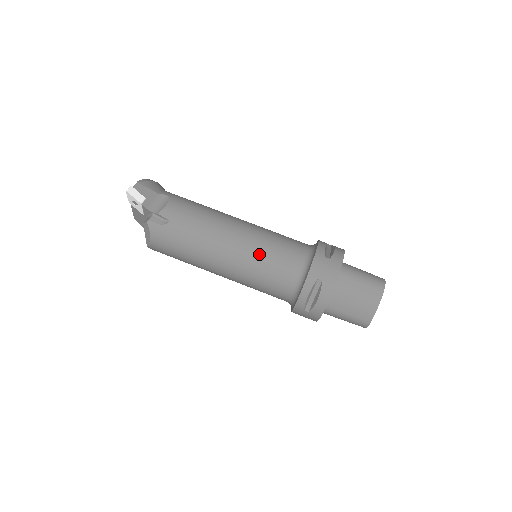
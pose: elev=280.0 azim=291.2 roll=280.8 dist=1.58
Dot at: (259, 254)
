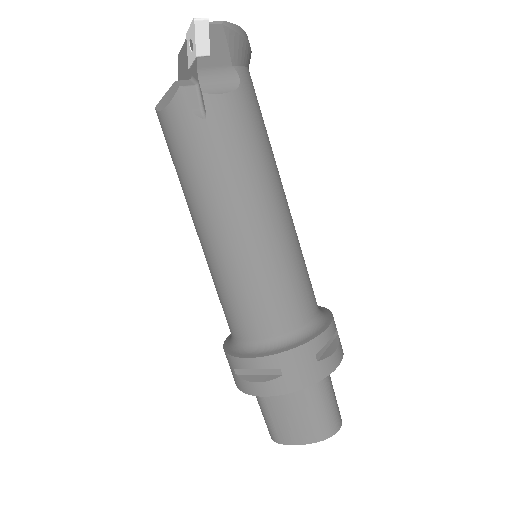
Dot at: (257, 273)
